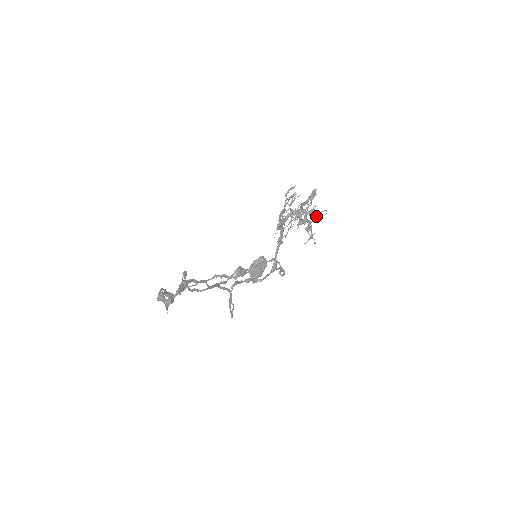
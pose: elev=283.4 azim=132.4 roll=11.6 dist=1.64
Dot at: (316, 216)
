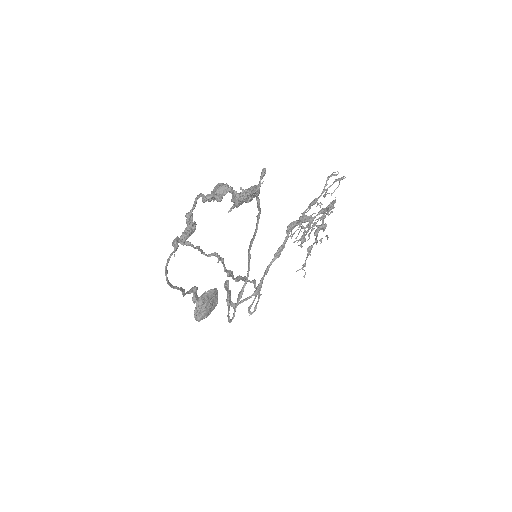
Dot at: occluded
